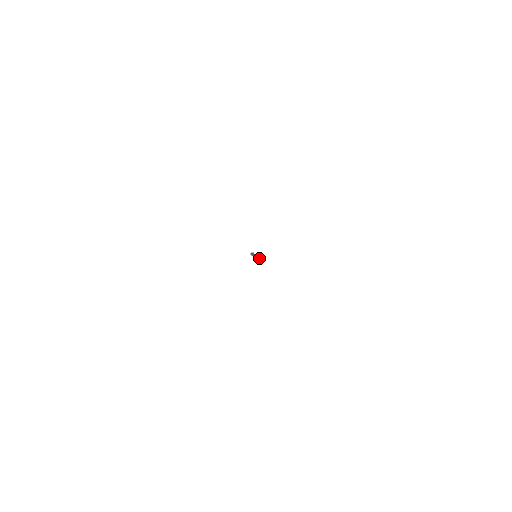
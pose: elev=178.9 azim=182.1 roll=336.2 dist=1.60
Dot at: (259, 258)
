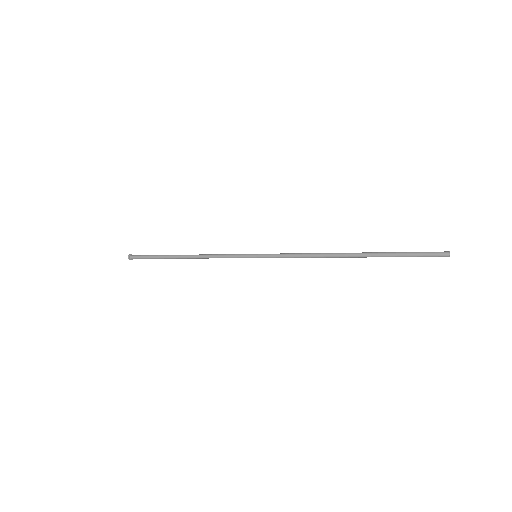
Dot at: (410, 256)
